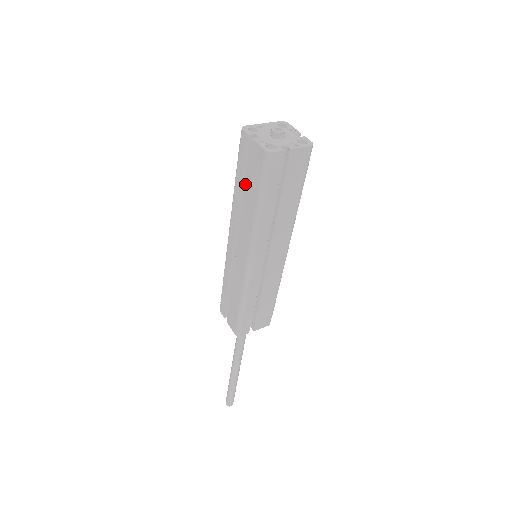
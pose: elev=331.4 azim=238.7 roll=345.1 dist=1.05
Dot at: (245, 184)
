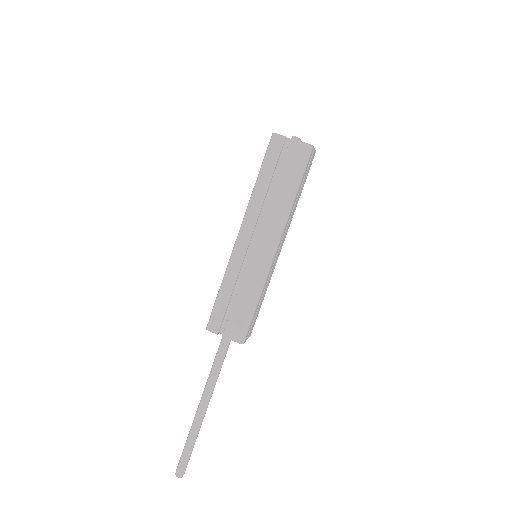
Dot at: (271, 180)
